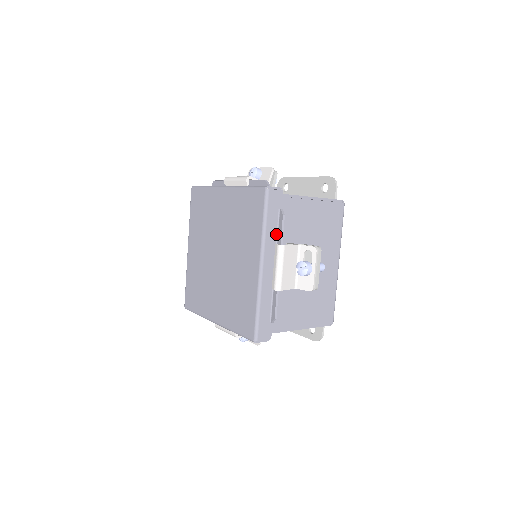
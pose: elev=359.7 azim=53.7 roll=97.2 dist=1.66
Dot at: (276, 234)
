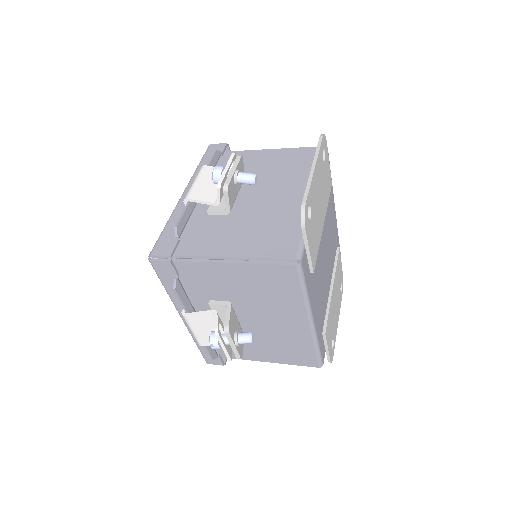
Dot at: occluded
